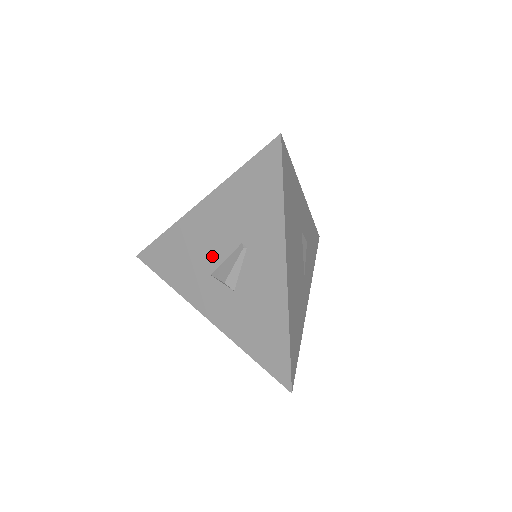
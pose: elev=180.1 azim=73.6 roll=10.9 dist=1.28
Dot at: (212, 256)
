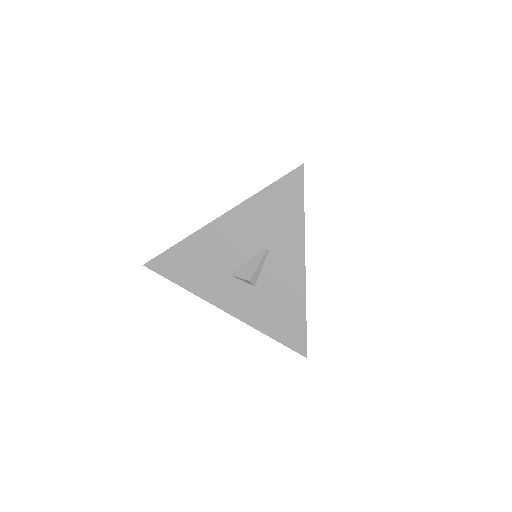
Dot at: (233, 260)
